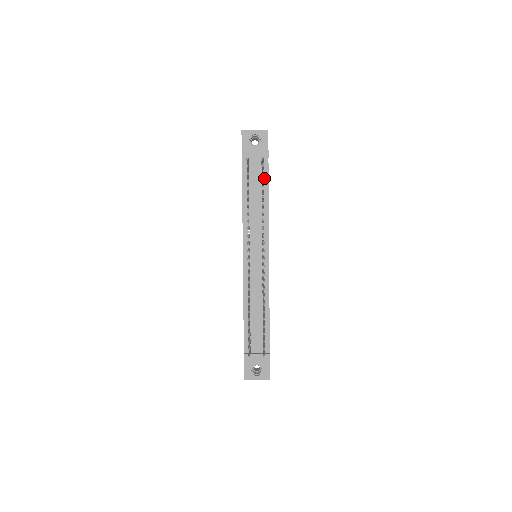
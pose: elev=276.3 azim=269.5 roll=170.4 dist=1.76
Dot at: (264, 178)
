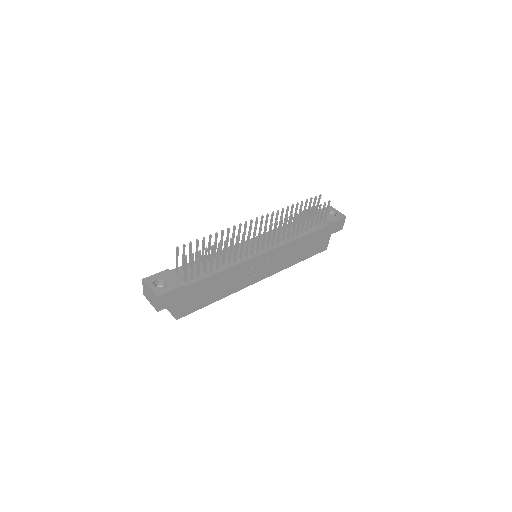
Dot at: (316, 228)
